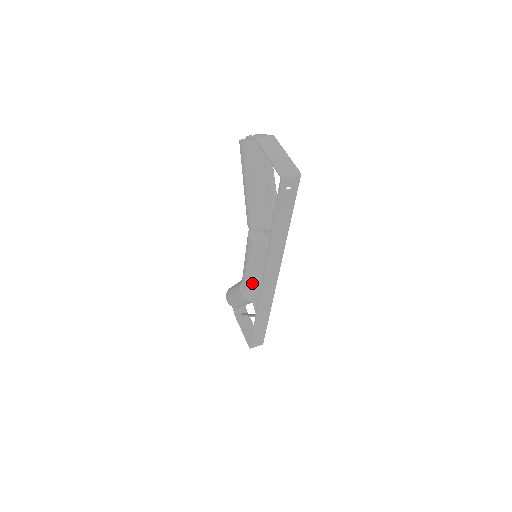
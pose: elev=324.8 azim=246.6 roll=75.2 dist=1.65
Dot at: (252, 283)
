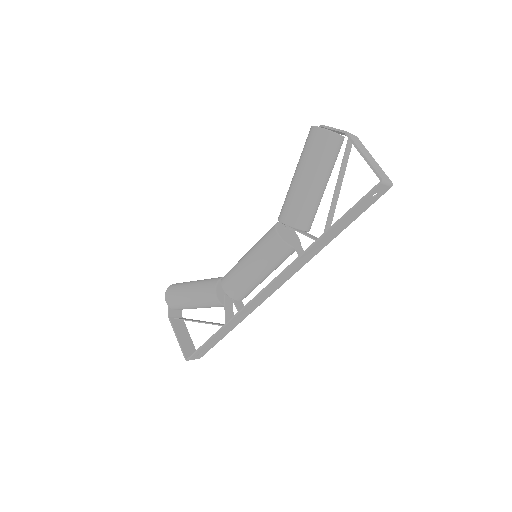
Dot at: (244, 285)
